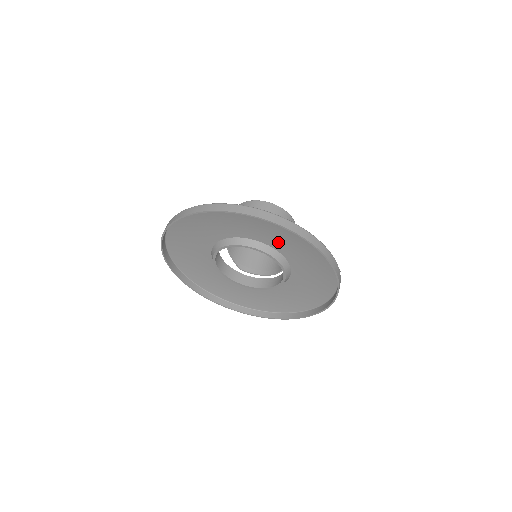
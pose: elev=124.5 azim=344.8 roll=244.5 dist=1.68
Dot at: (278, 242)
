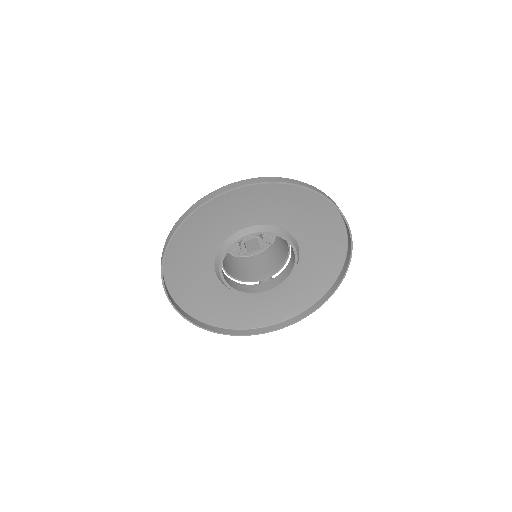
Dot at: (310, 245)
